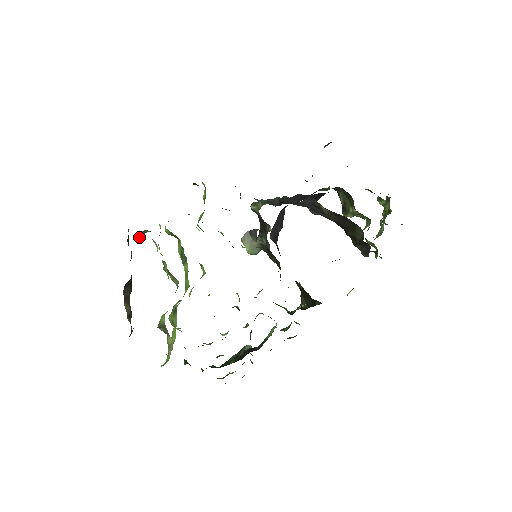
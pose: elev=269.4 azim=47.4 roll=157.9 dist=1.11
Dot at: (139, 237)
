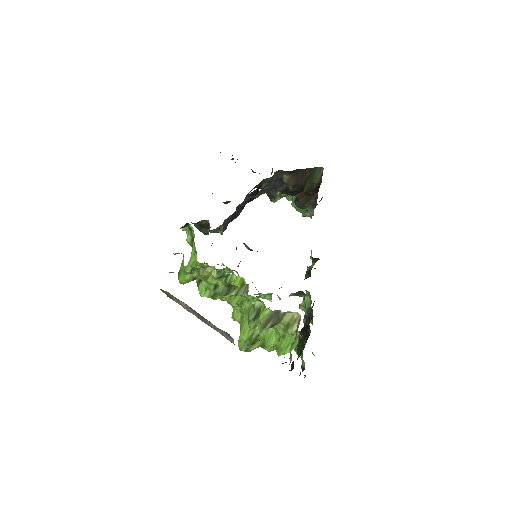
Dot at: occluded
